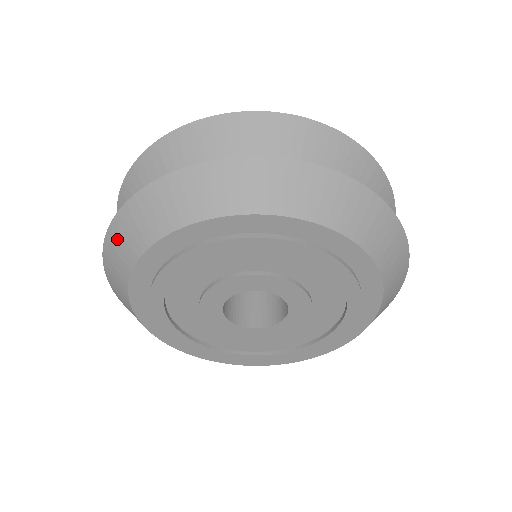
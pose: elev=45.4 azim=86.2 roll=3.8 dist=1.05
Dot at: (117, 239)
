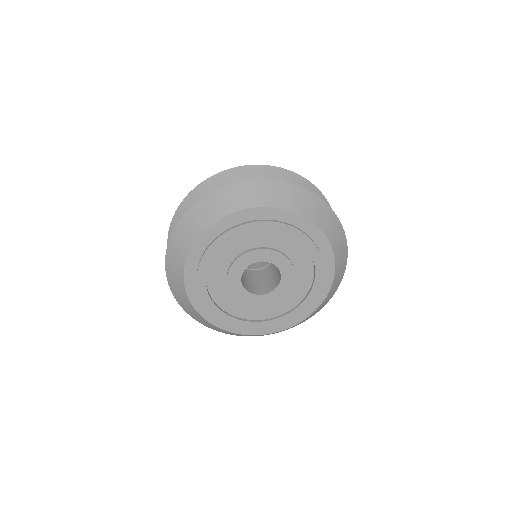
Dot at: (176, 292)
